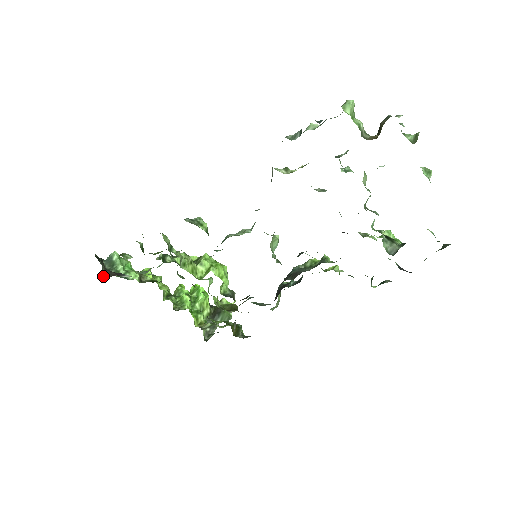
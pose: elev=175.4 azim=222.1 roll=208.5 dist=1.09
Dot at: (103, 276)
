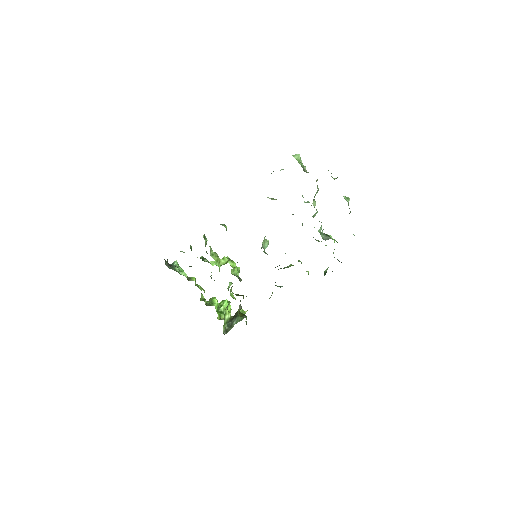
Dot at: (166, 265)
